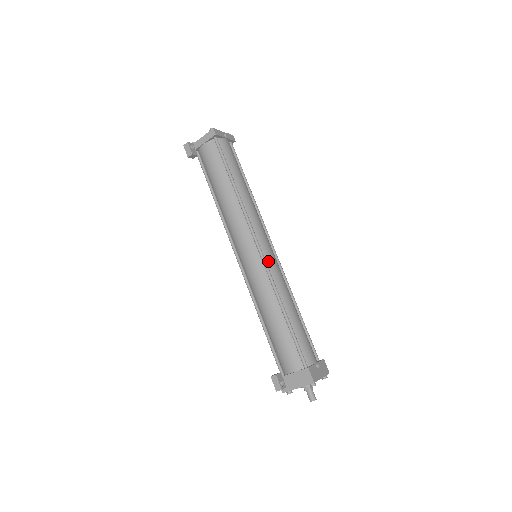
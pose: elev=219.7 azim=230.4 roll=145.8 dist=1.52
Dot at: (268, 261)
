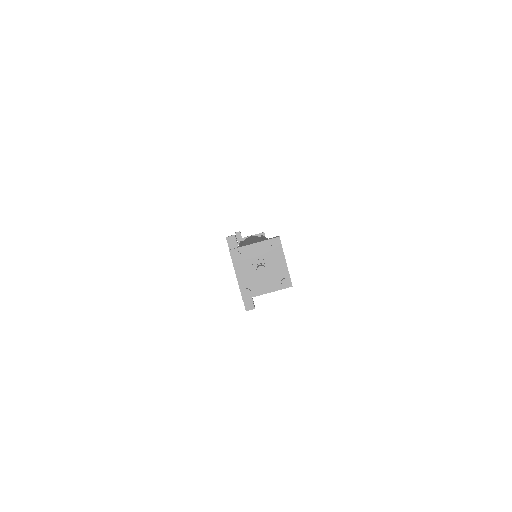
Dot at: occluded
